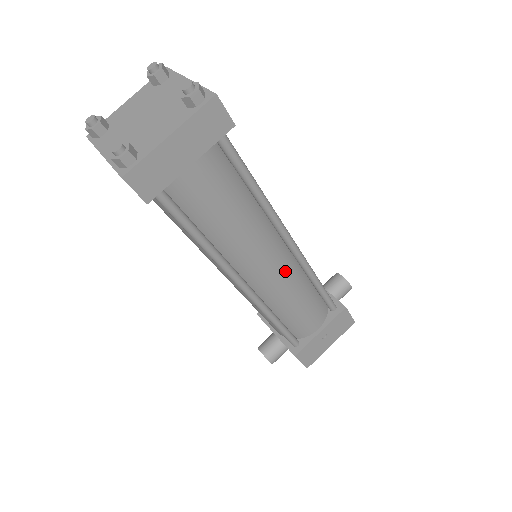
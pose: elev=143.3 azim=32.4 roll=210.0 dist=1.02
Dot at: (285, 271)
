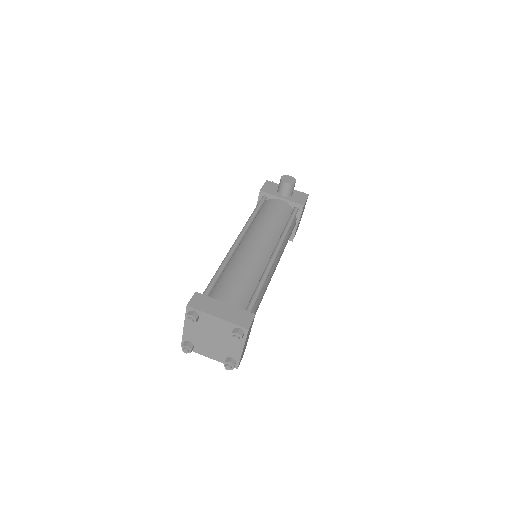
Dot at: (279, 257)
